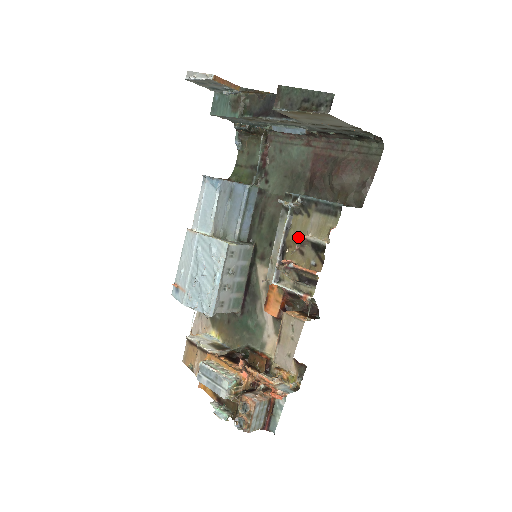
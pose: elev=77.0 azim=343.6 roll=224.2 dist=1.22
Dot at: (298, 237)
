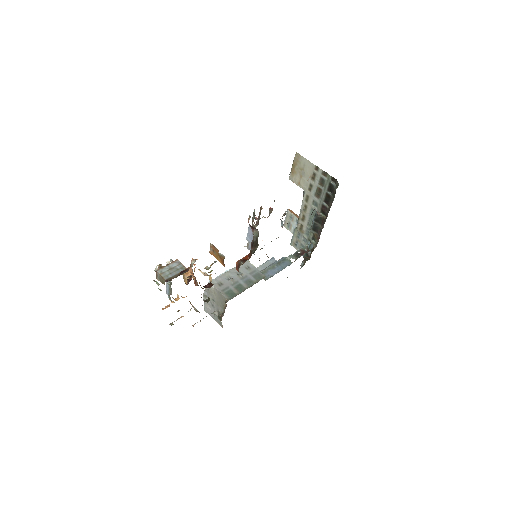
Dot at: occluded
